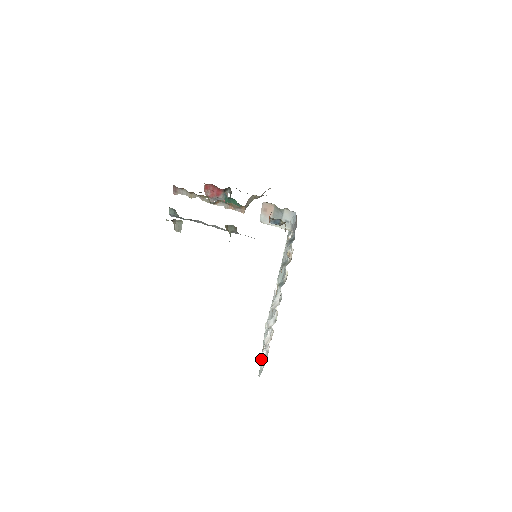
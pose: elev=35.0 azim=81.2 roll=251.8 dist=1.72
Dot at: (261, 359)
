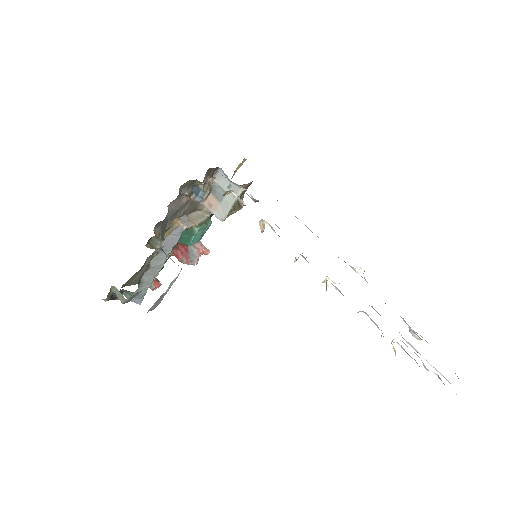
Dot at: occluded
